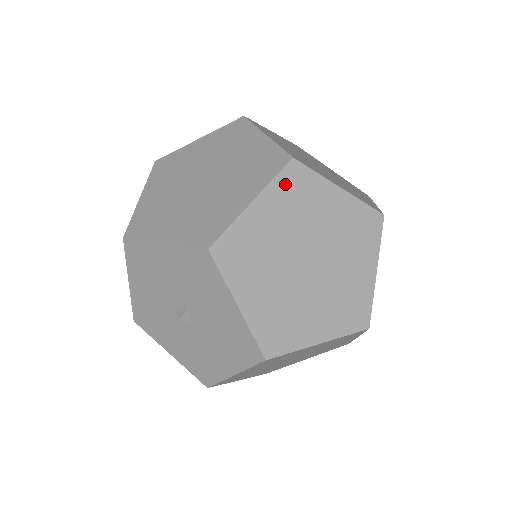
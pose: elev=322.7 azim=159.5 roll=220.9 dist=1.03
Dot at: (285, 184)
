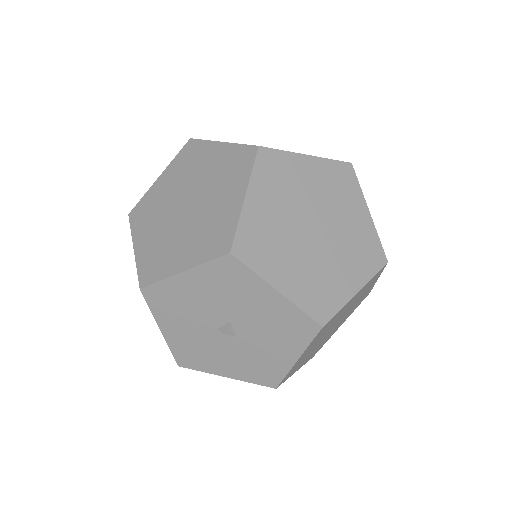
Dot at: (264, 171)
